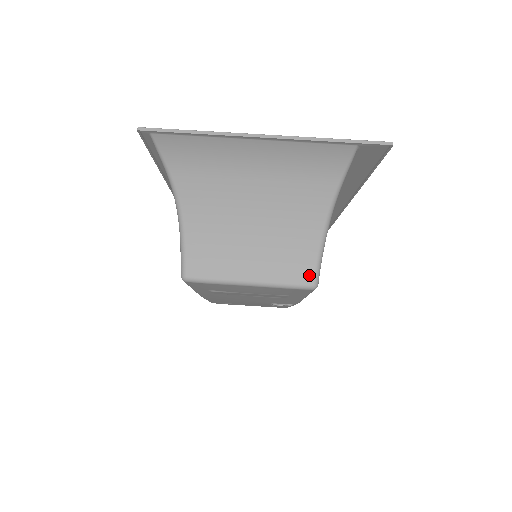
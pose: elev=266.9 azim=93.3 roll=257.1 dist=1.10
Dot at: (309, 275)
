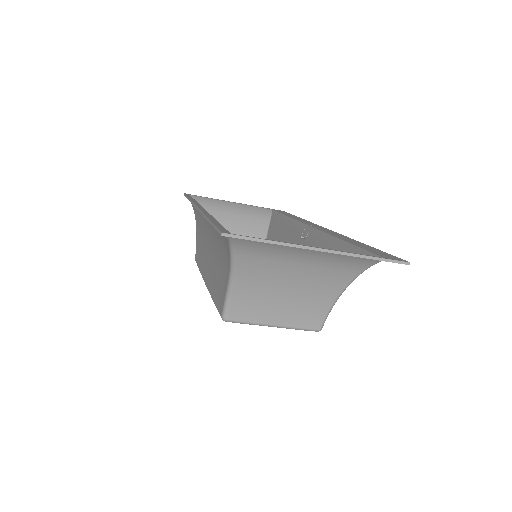
Dot at: (318, 324)
